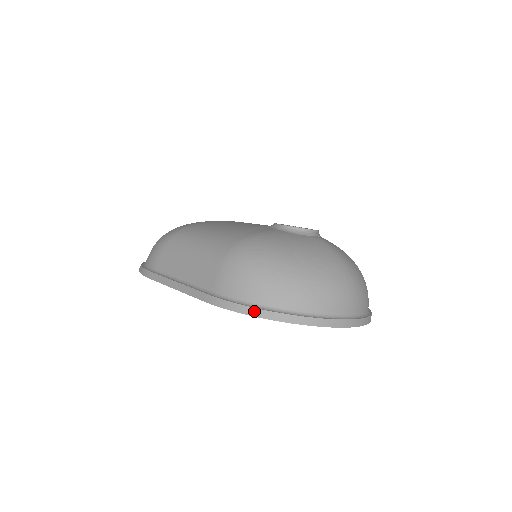
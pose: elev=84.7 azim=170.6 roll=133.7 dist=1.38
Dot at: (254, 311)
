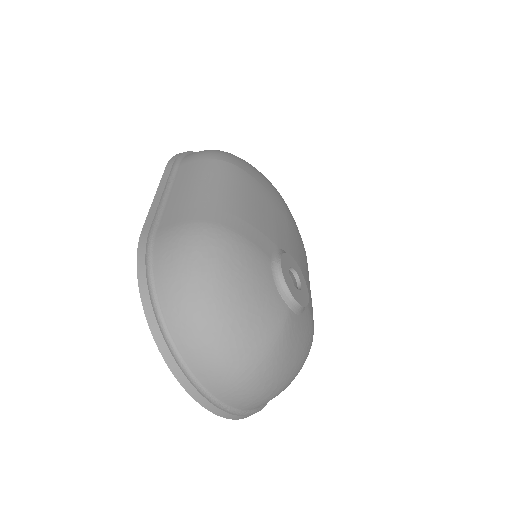
Dot at: (144, 286)
